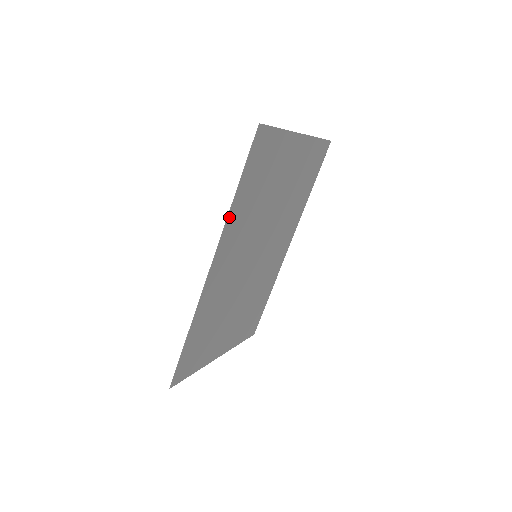
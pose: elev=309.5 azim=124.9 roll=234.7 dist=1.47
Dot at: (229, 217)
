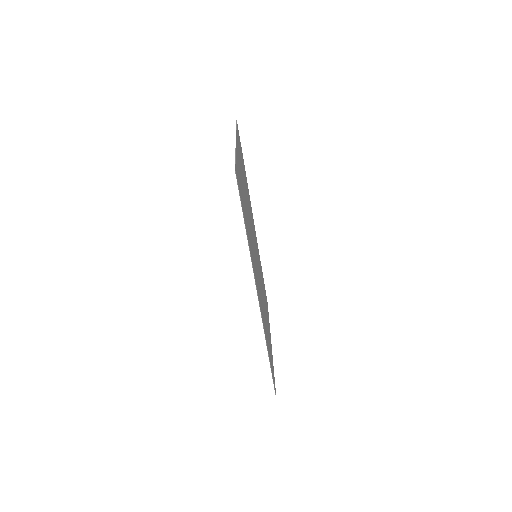
Dot at: (250, 254)
